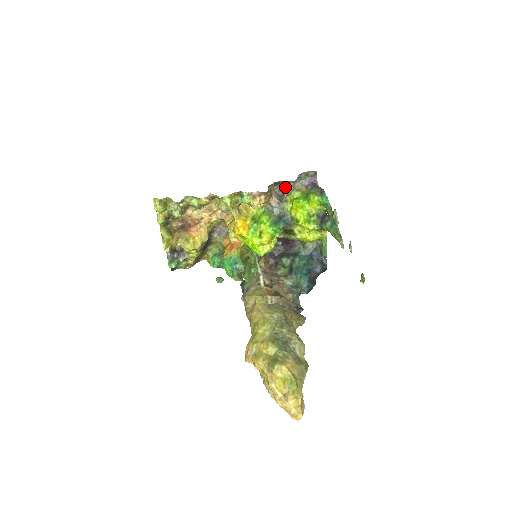
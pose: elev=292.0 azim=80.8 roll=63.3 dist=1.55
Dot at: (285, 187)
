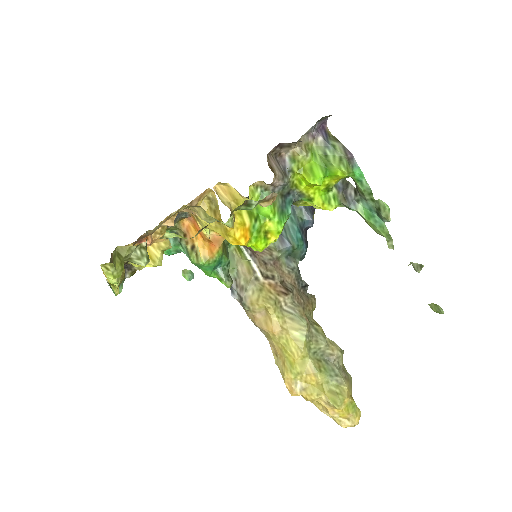
Dot at: (287, 147)
